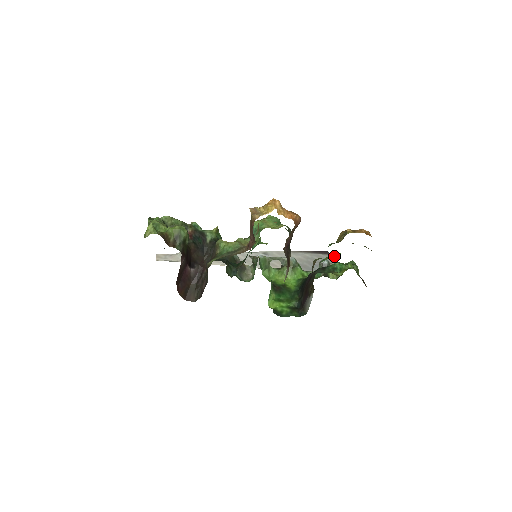
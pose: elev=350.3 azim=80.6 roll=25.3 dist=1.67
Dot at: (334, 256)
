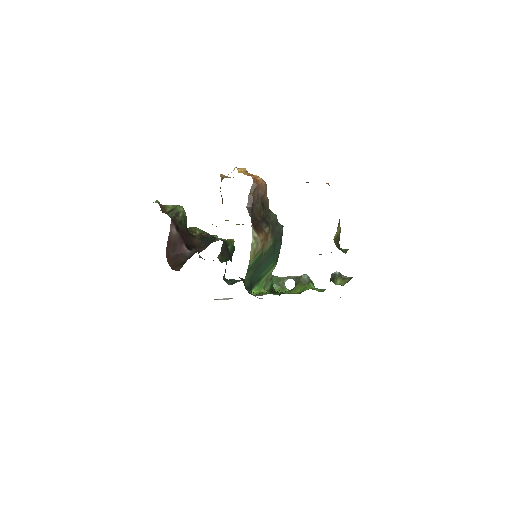
Dot at: occluded
